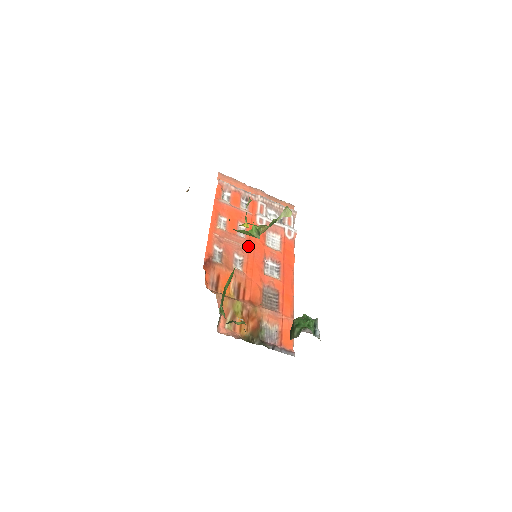
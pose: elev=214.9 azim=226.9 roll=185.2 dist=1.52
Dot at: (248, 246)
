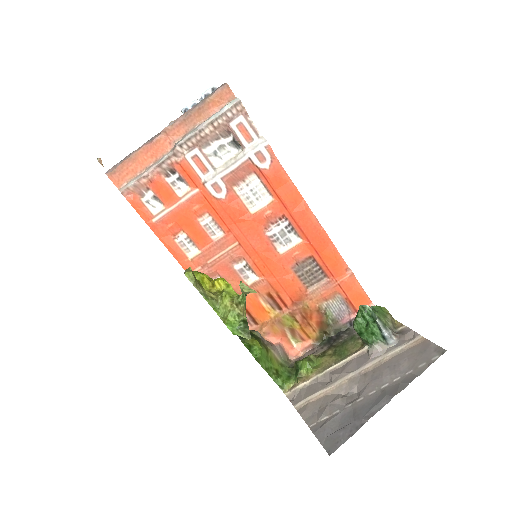
Dot at: (236, 241)
